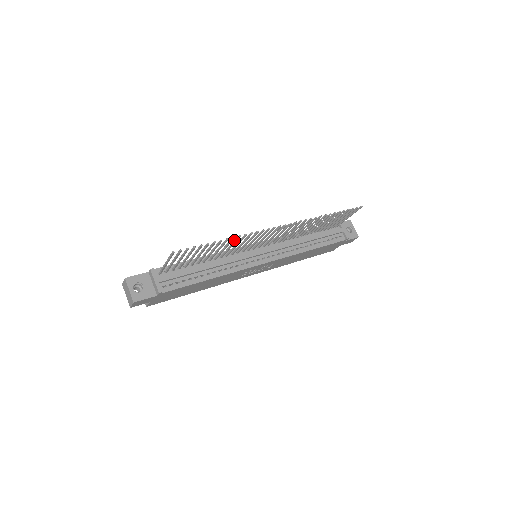
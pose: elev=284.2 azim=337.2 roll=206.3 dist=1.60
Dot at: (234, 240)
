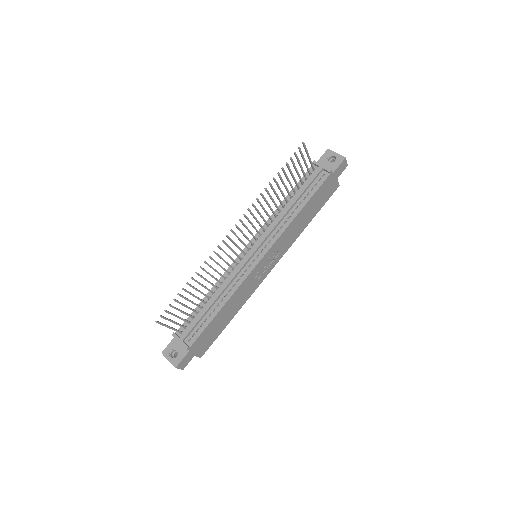
Dot at: occluded
